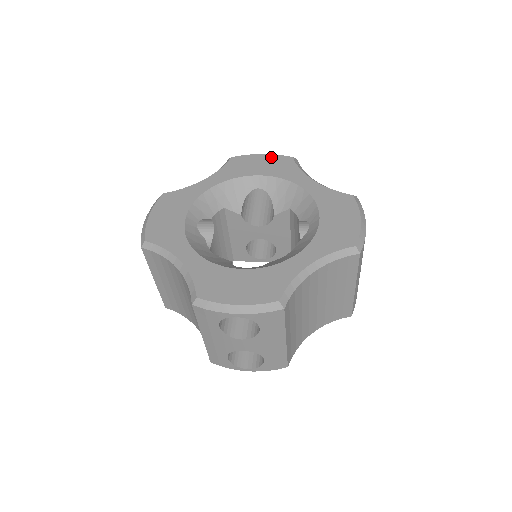
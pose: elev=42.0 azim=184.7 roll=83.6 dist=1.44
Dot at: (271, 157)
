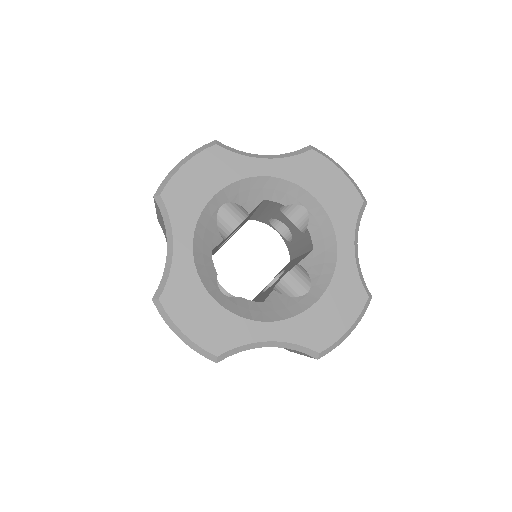
Dot at: (197, 162)
